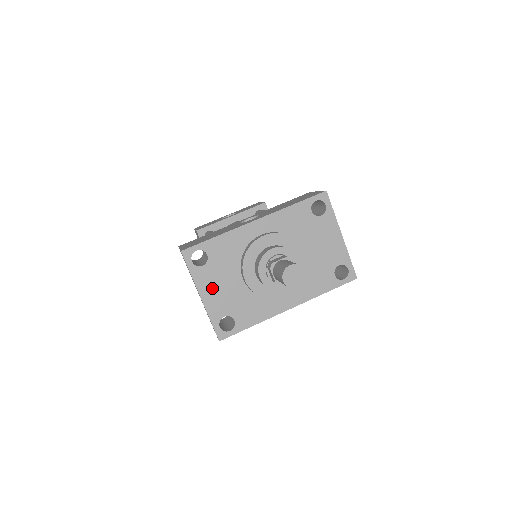
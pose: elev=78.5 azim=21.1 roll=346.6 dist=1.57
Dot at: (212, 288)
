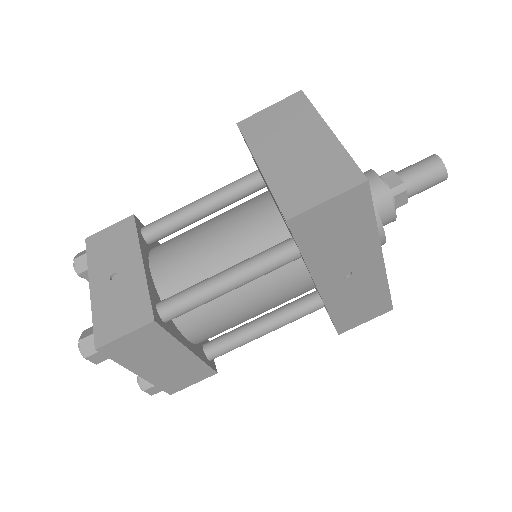
Dot at: occluded
